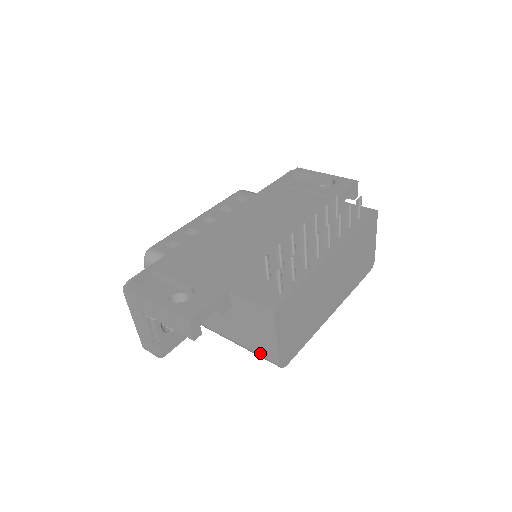
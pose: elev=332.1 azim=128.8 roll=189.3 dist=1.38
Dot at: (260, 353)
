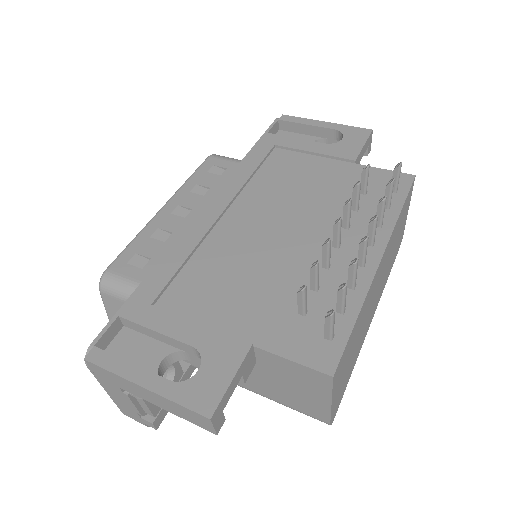
Dot at: (299, 409)
